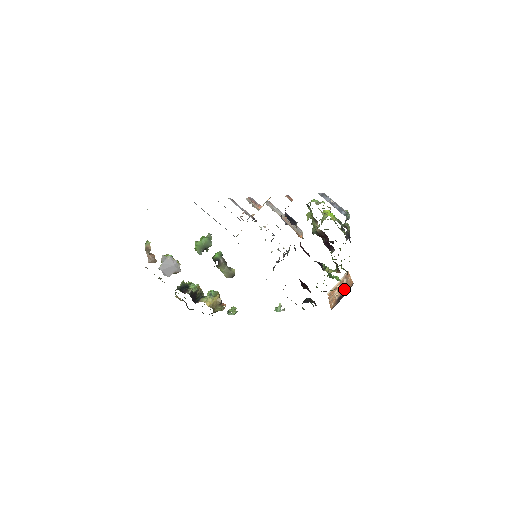
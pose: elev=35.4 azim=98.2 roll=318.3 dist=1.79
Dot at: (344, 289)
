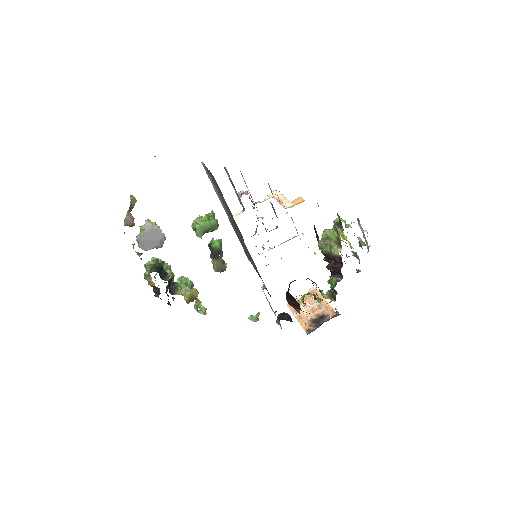
Dot at: (319, 311)
